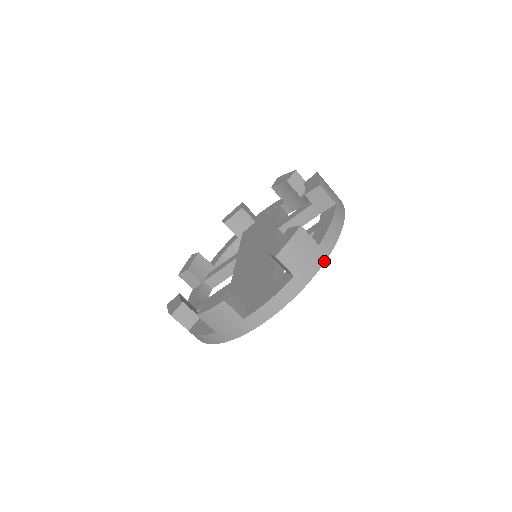
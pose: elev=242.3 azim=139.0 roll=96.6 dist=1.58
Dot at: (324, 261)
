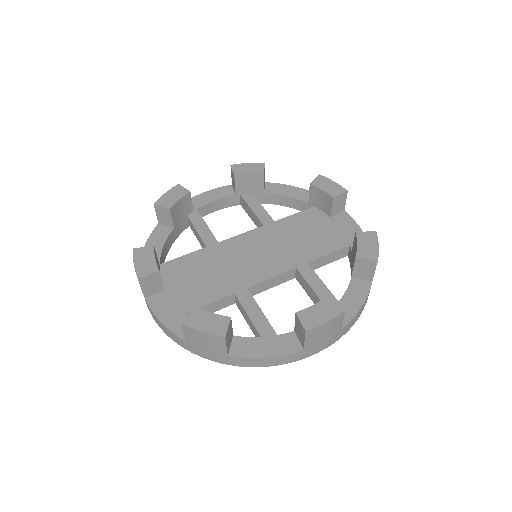
Dot at: (221, 362)
